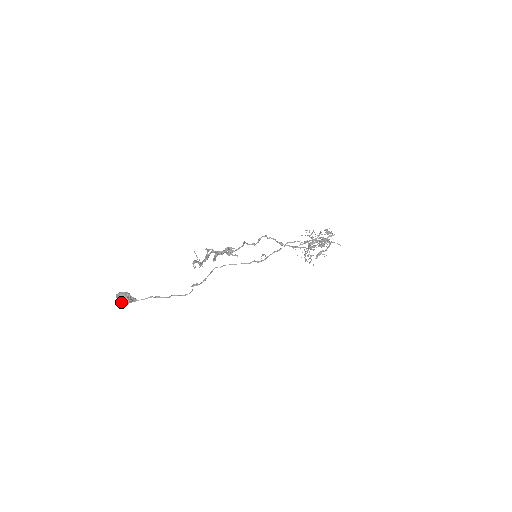
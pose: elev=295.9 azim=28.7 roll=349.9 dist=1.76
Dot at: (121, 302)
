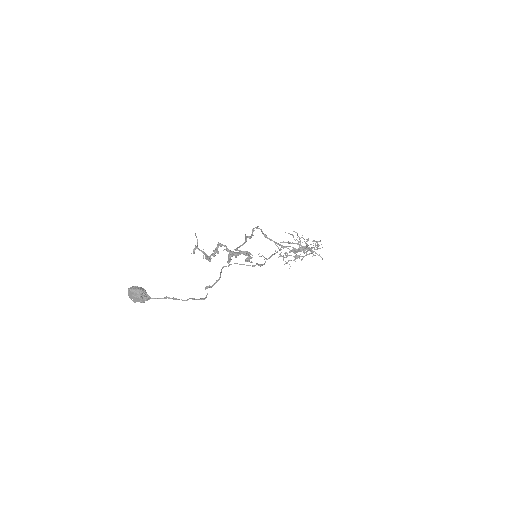
Dot at: (136, 299)
